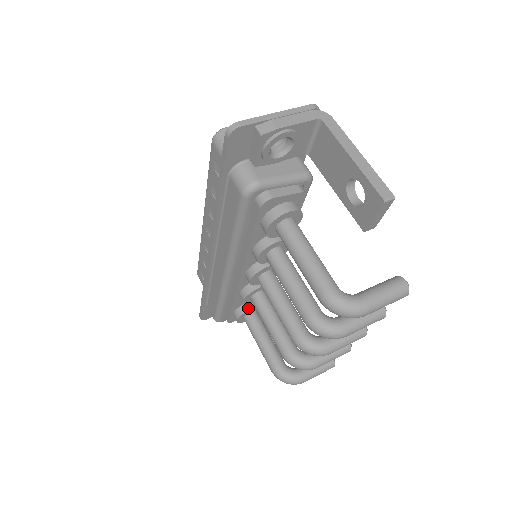
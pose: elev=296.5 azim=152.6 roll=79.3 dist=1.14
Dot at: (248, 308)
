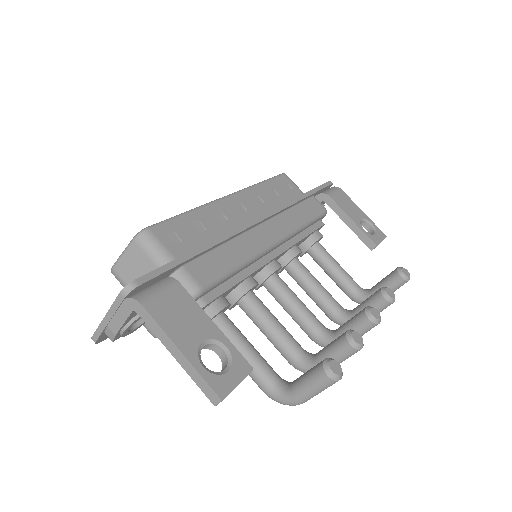
Dot at: occluded
